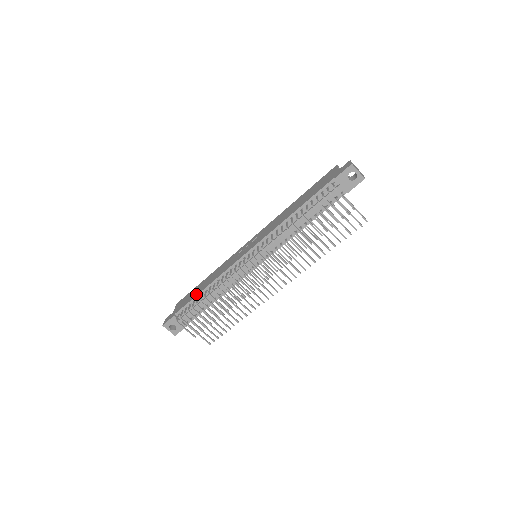
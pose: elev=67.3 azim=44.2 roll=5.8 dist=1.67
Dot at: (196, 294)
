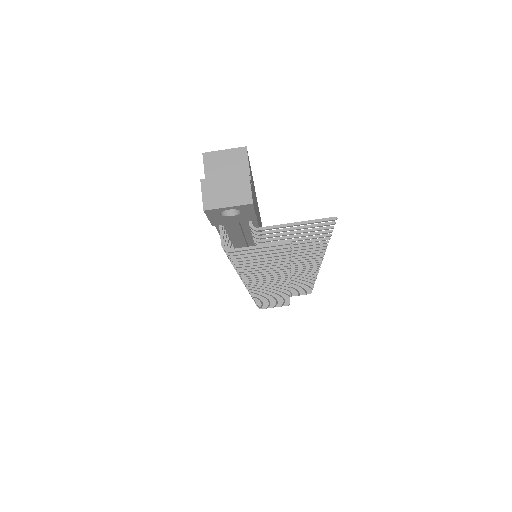
Dot at: occluded
